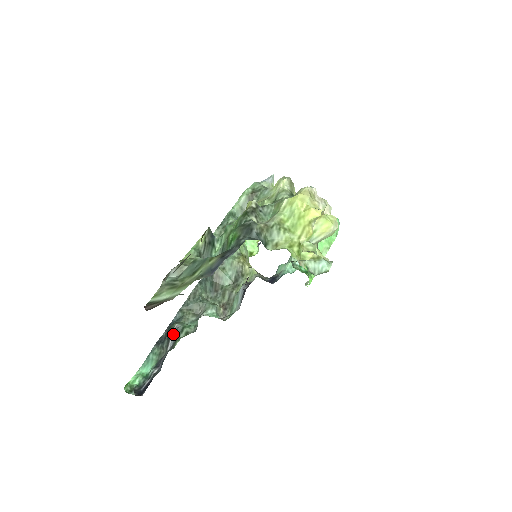
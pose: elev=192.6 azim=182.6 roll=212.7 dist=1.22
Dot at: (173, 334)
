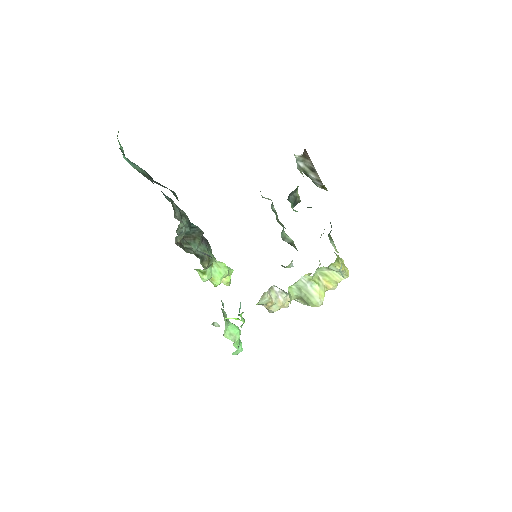
Dot at: occluded
